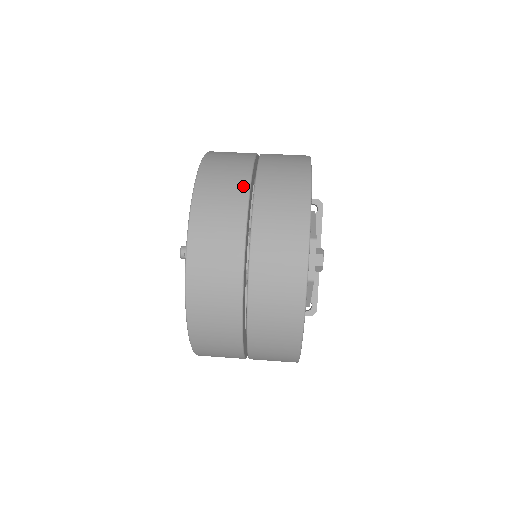
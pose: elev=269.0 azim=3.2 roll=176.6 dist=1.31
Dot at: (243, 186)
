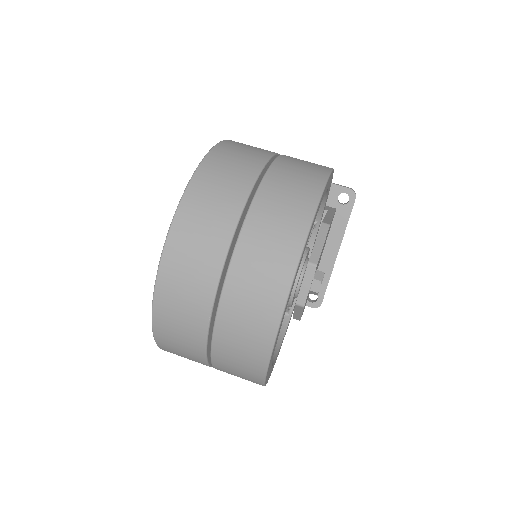
Dot at: (234, 211)
